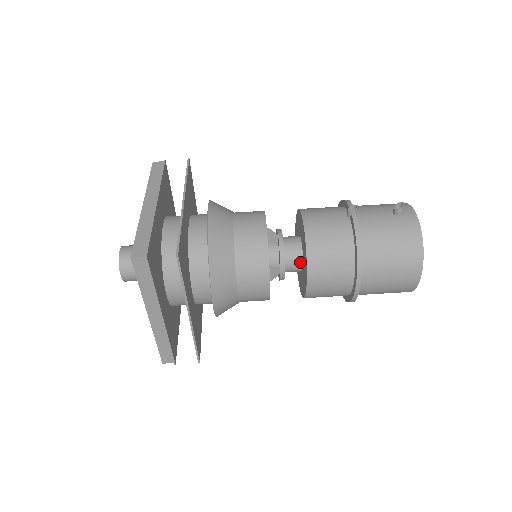
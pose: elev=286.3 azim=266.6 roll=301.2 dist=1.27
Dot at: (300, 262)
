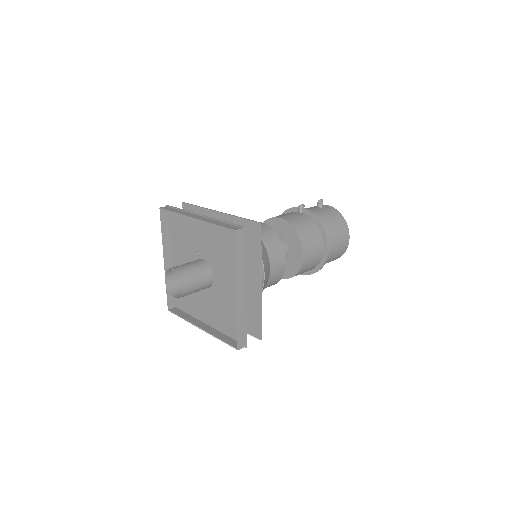
Dot at: (287, 249)
